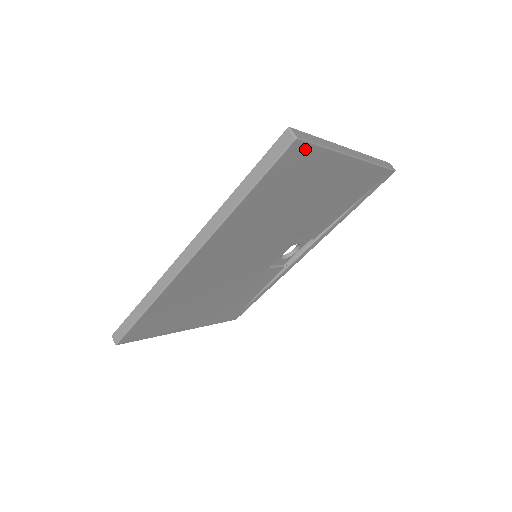
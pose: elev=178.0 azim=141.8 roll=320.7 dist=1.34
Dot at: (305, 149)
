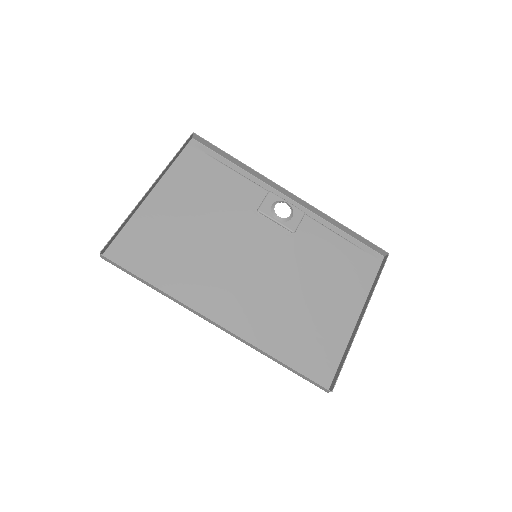
Dot at: (329, 374)
